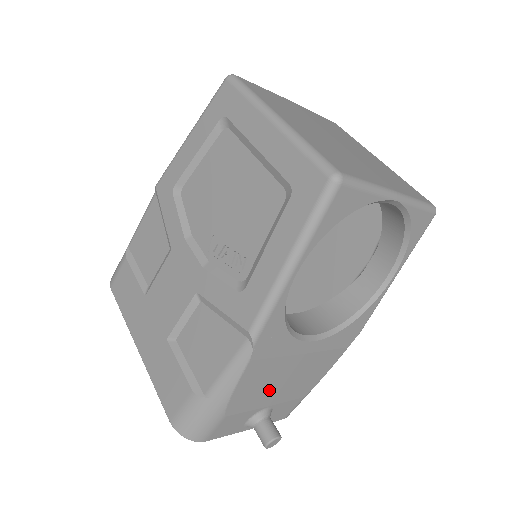
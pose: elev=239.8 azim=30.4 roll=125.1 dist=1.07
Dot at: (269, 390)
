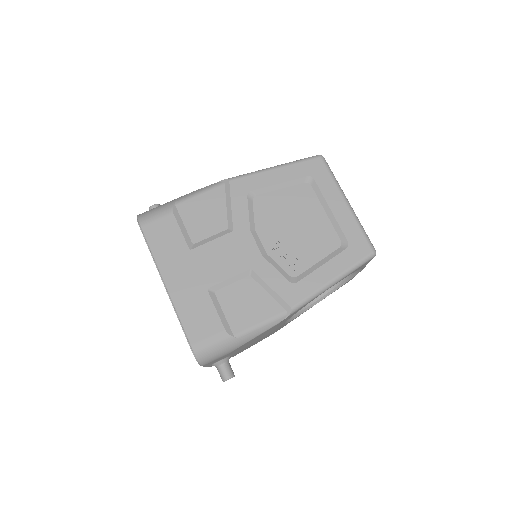
Dot at: occluded
